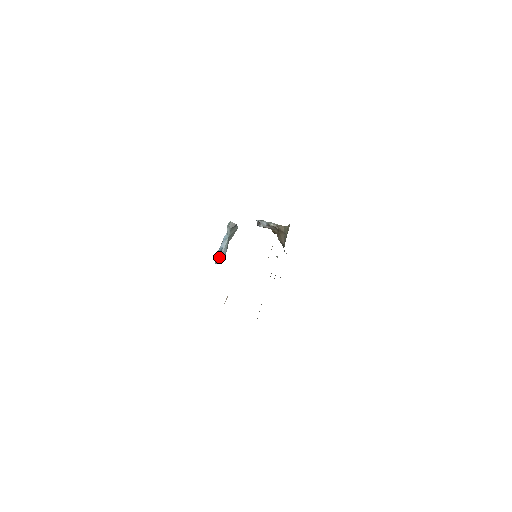
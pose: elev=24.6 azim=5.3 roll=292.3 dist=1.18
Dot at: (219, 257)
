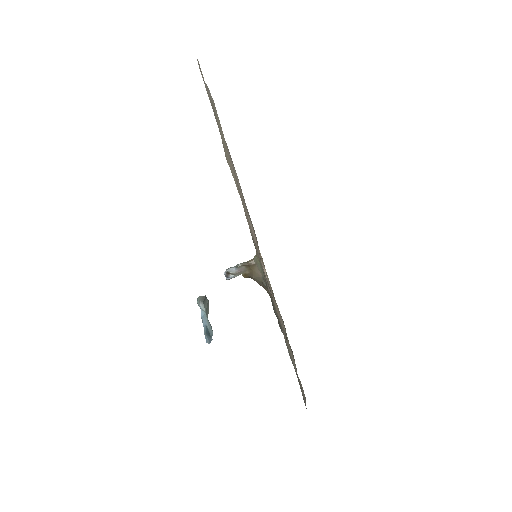
Dot at: (208, 335)
